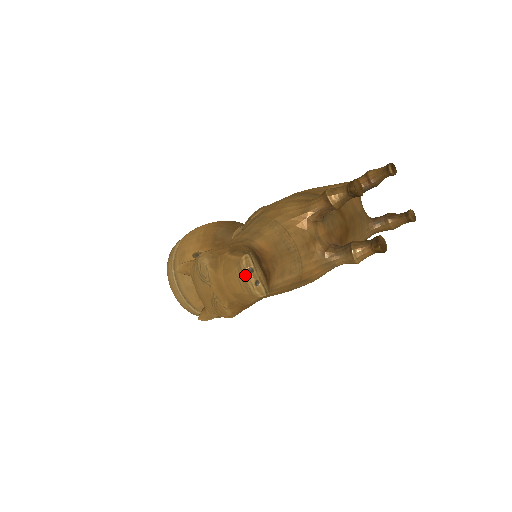
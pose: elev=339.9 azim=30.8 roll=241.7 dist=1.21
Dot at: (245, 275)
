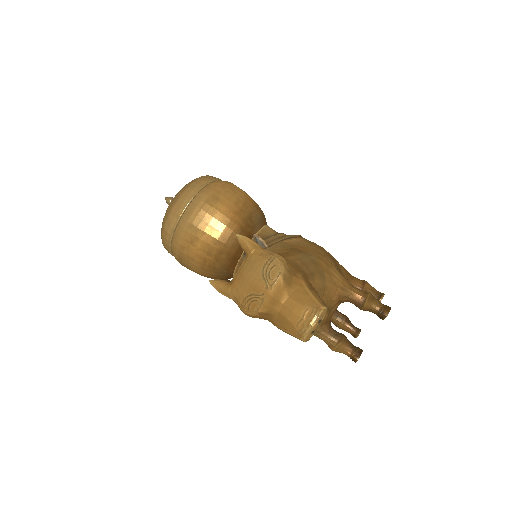
Dot at: (314, 321)
